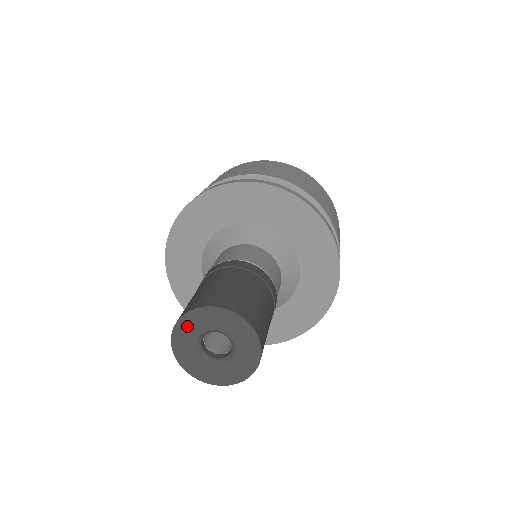
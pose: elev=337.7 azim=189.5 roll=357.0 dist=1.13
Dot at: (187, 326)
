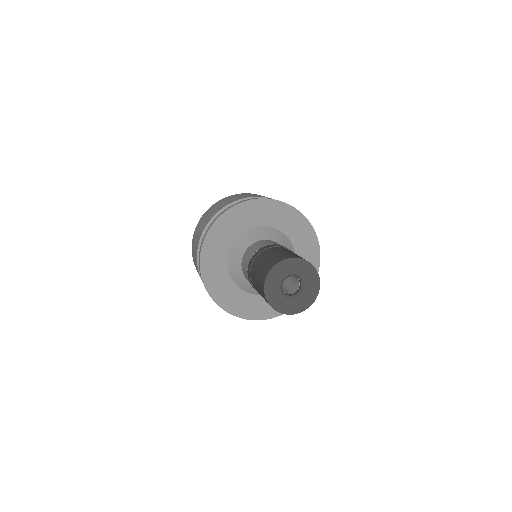
Dot at: (272, 279)
